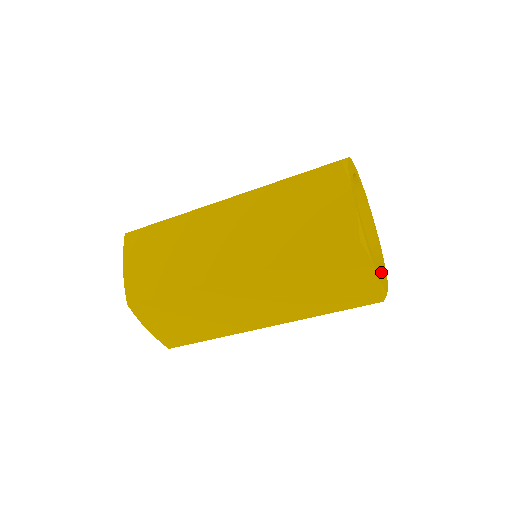
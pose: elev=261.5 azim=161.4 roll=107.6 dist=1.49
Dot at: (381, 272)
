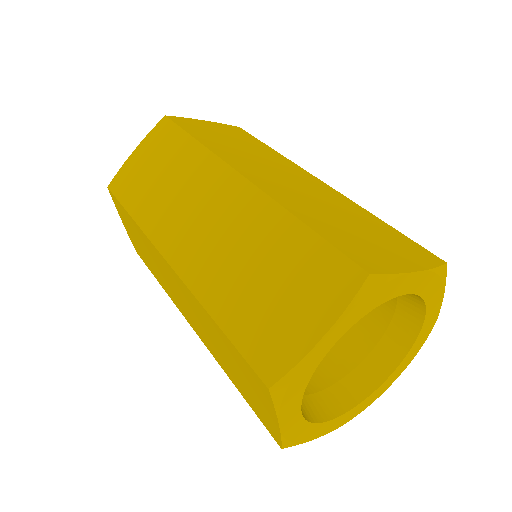
Dot at: (336, 414)
